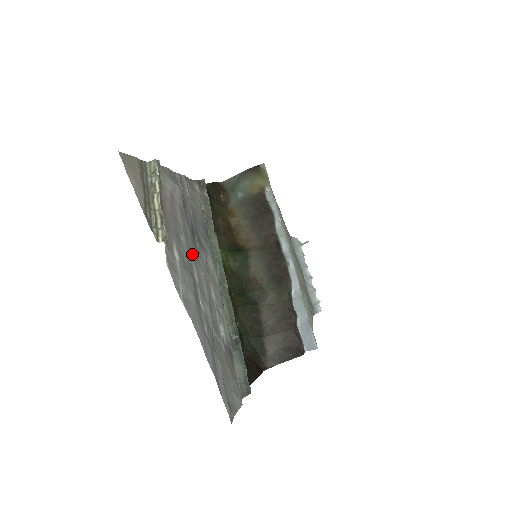
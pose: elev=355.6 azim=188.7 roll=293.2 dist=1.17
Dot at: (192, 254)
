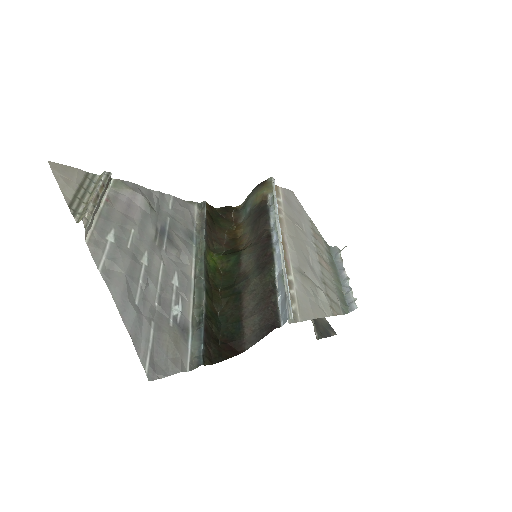
Dot at: (147, 245)
